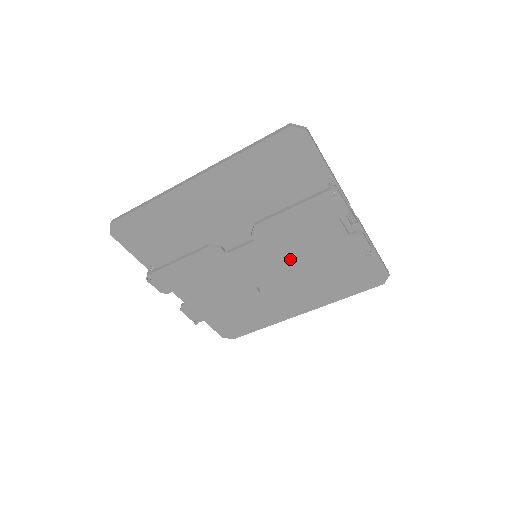
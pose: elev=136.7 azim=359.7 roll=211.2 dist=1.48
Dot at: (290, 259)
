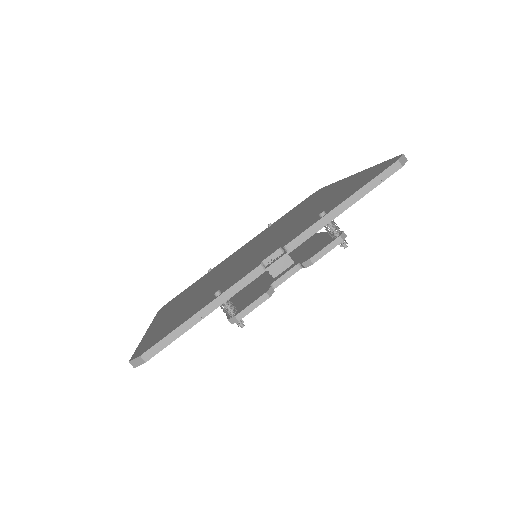
Dot at: occluded
